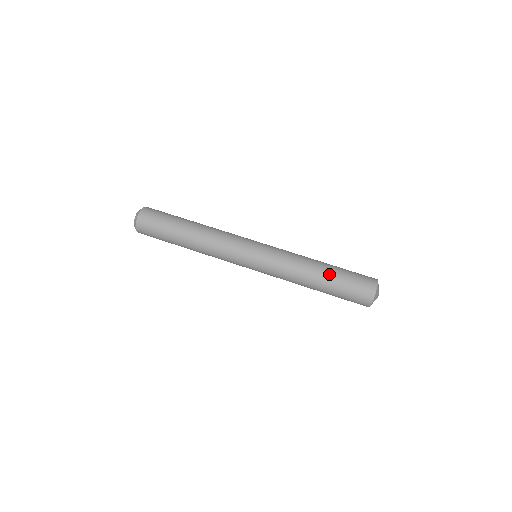
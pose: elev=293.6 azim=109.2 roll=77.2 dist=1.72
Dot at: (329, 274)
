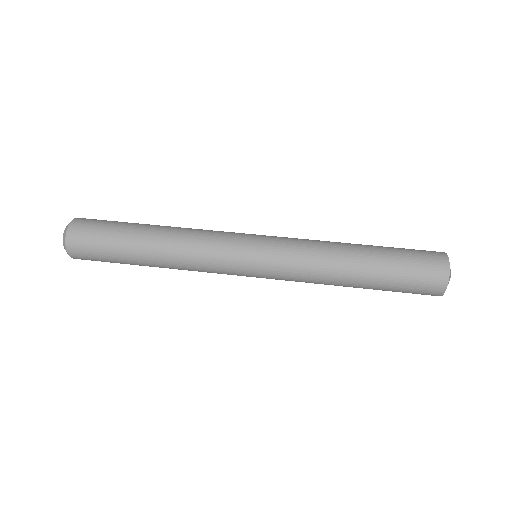
Dot at: (373, 252)
